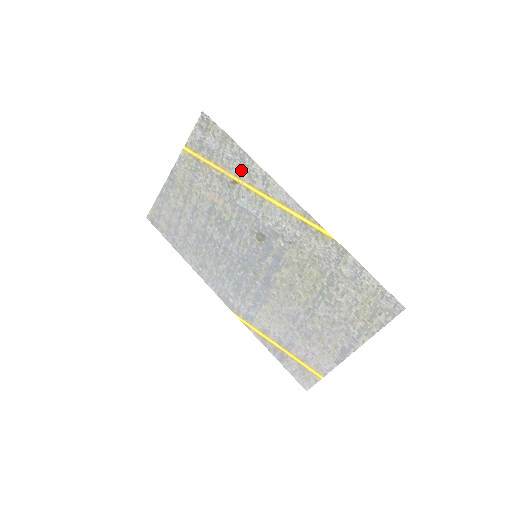
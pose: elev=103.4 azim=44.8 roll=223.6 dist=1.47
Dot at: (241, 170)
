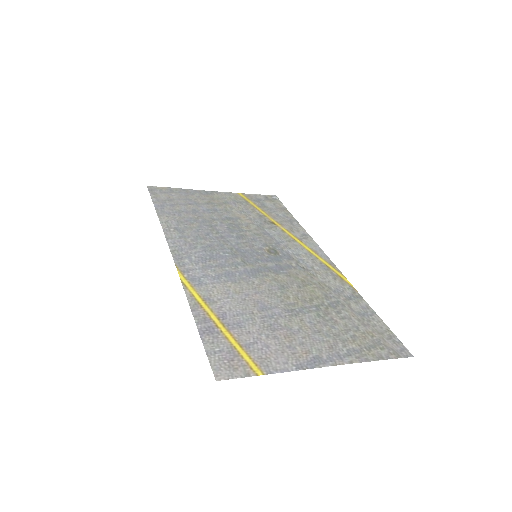
Dot at: (285, 223)
